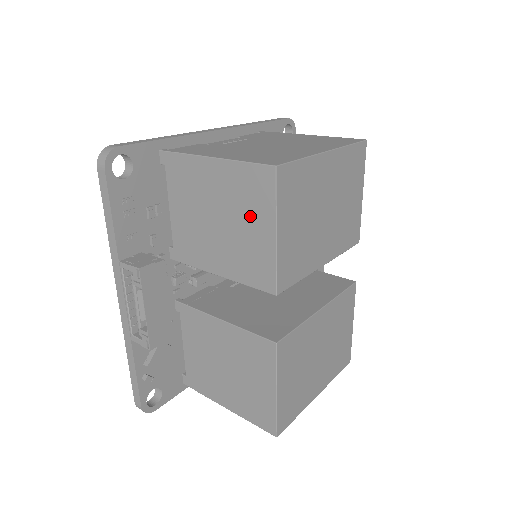
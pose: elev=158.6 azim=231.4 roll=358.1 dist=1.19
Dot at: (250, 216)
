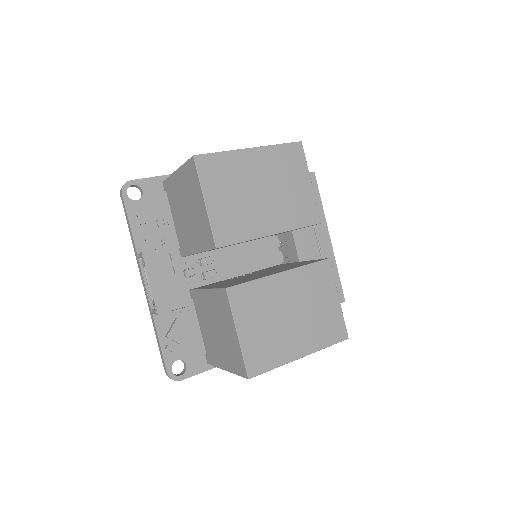
Dot at: (195, 197)
